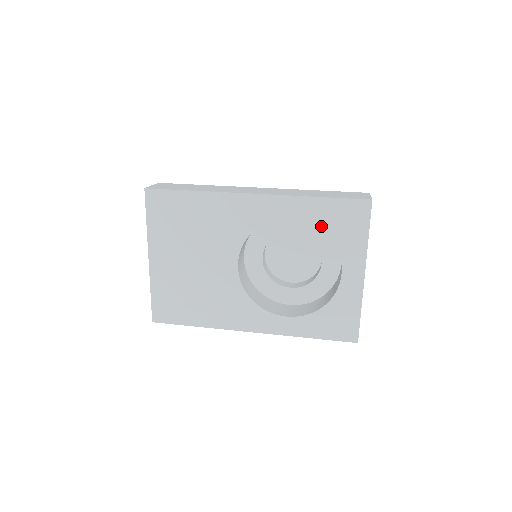
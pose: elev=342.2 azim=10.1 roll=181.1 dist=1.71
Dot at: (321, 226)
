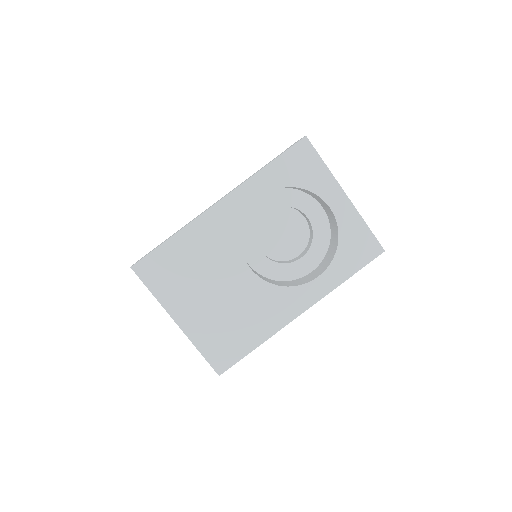
Dot at: (286, 185)
